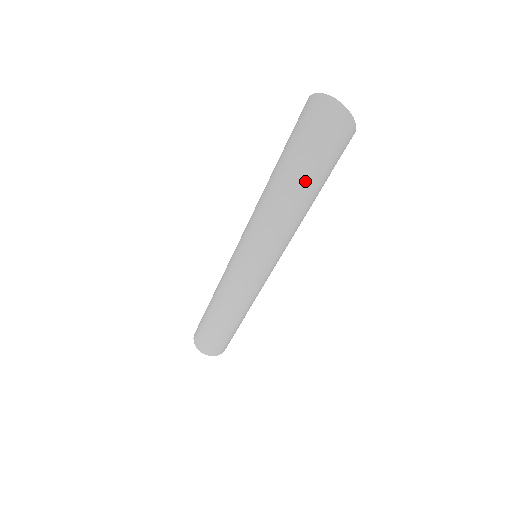
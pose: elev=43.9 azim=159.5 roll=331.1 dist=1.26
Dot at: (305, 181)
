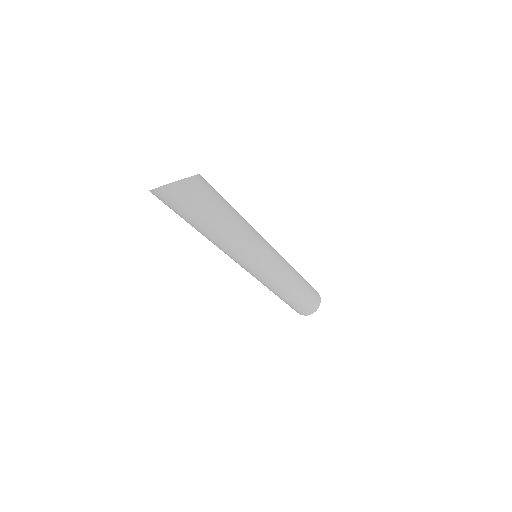
Dot at: (209, 222)
